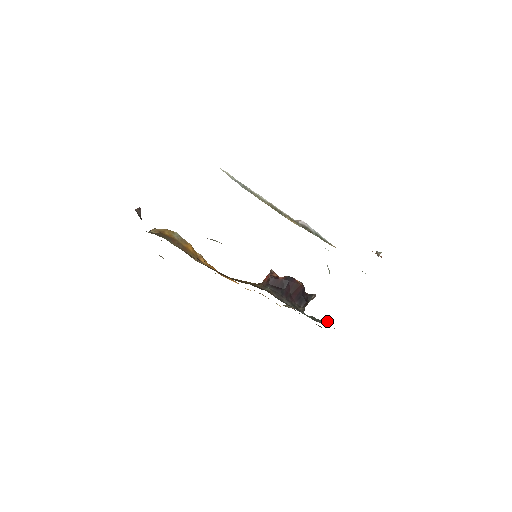
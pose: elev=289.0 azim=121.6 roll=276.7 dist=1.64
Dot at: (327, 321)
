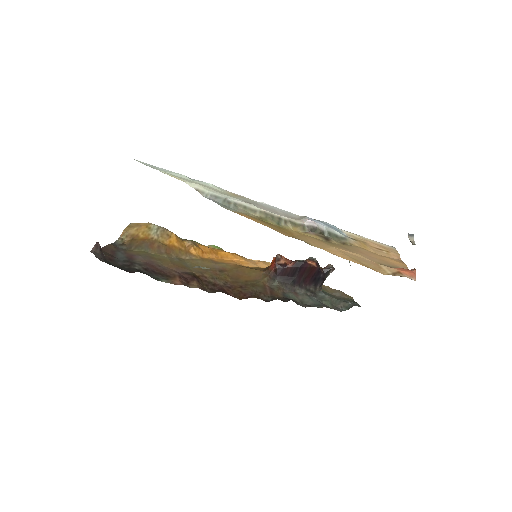
Dot at: (349, 303)
